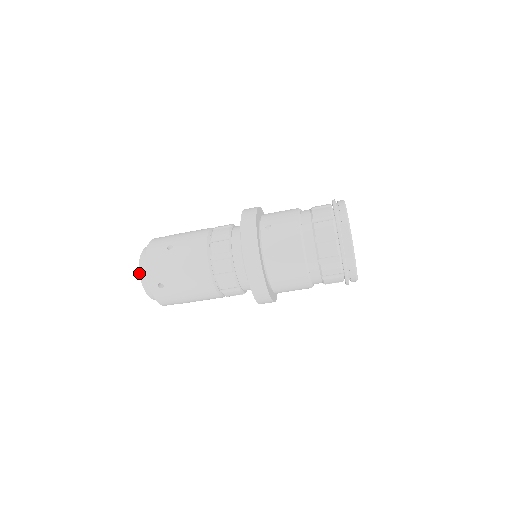
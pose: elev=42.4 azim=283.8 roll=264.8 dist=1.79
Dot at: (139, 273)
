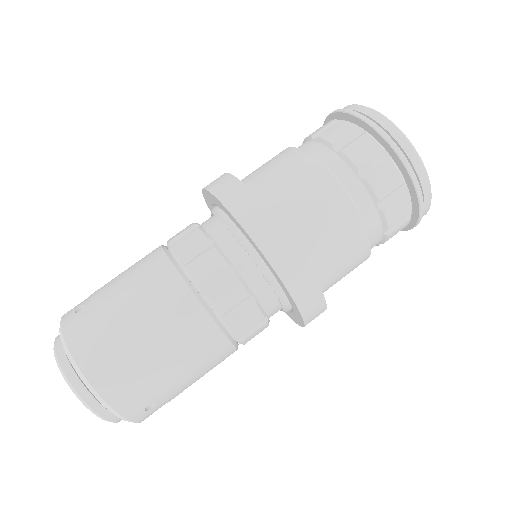
Dot at: occluded
